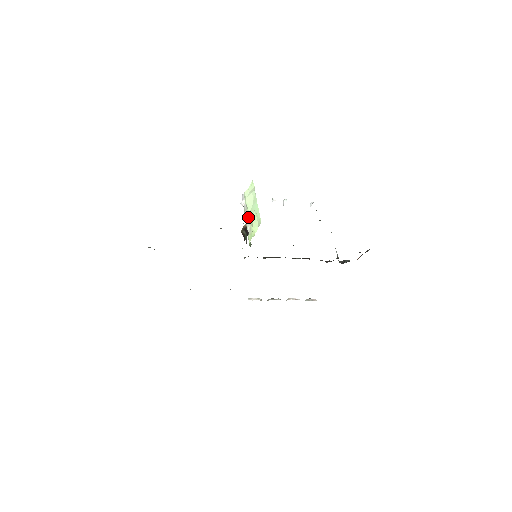
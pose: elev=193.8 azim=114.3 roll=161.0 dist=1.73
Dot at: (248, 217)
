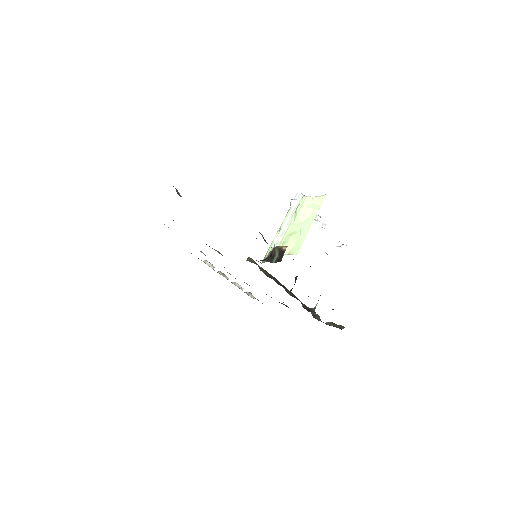
Dot at: (288, 226)
